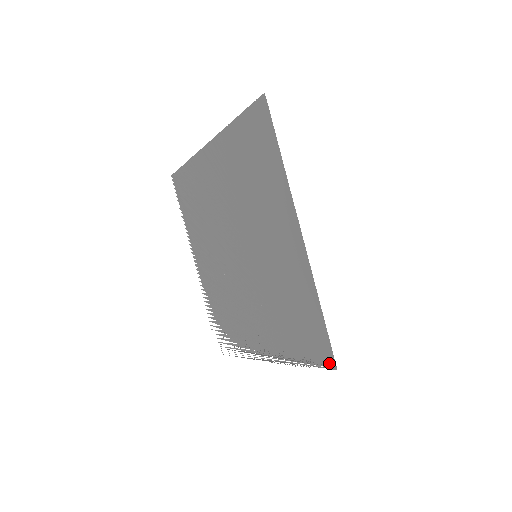
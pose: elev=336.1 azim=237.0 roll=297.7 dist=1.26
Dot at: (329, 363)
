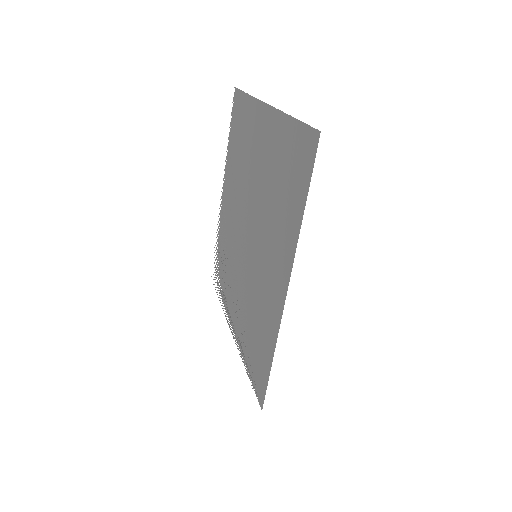
Dot at: (261, 399)
